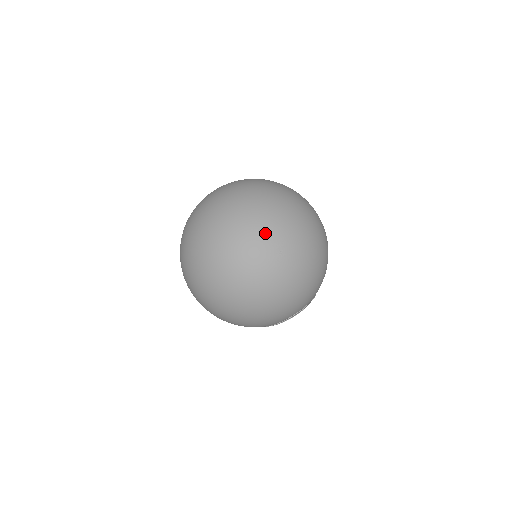
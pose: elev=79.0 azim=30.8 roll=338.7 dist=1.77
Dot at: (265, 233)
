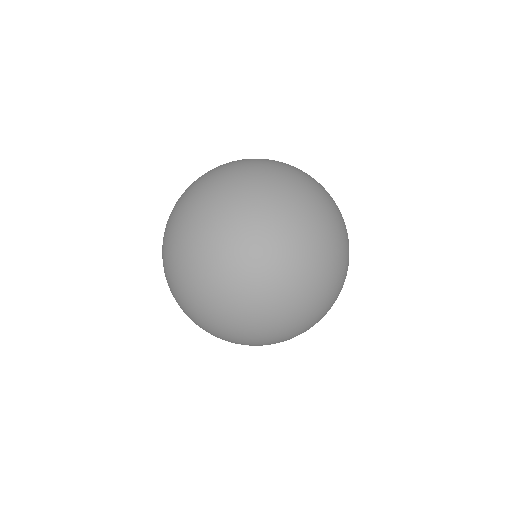
Dot at: (340, 253)
